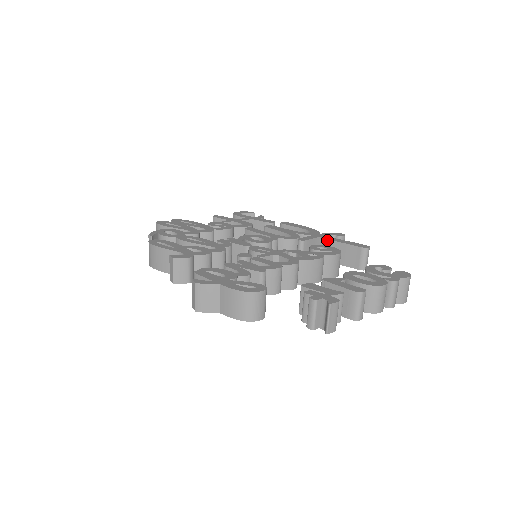
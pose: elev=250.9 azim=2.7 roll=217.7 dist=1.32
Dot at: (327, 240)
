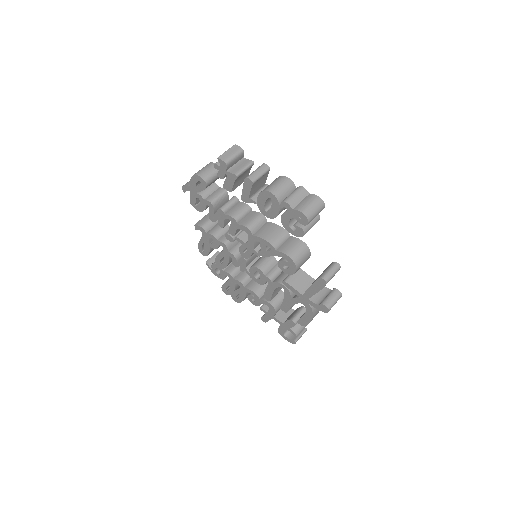
Dot at: occluded
